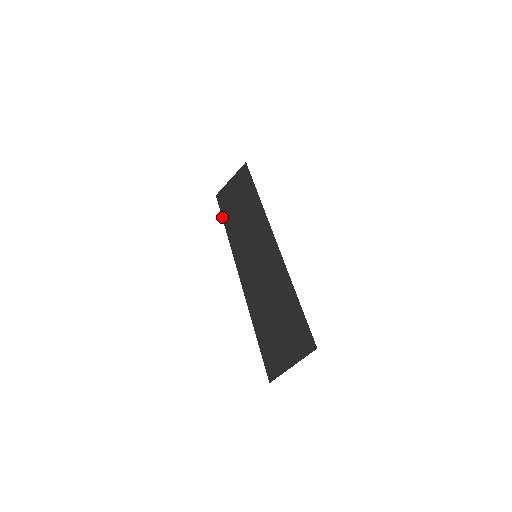
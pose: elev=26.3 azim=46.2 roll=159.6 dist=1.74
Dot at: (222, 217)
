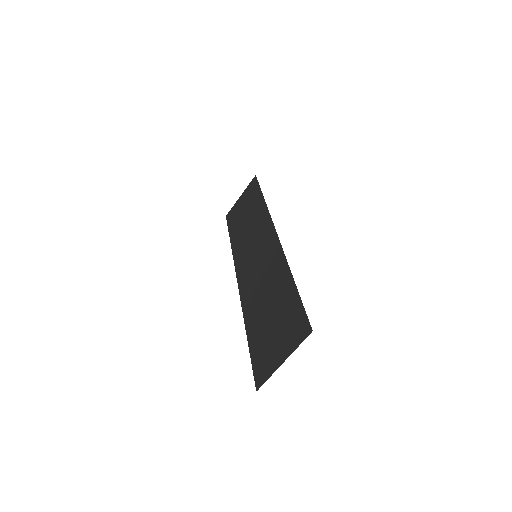
Dot at: (229, 233)
